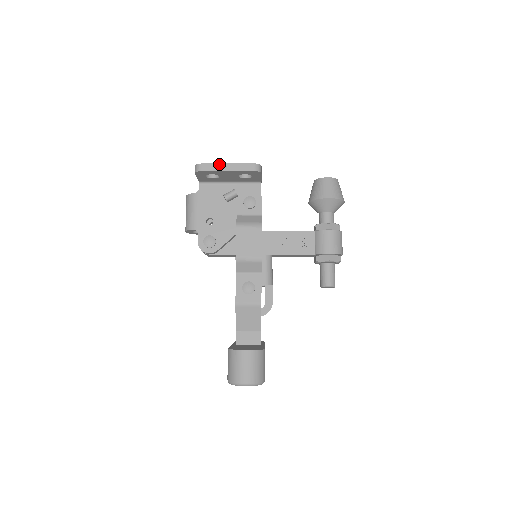
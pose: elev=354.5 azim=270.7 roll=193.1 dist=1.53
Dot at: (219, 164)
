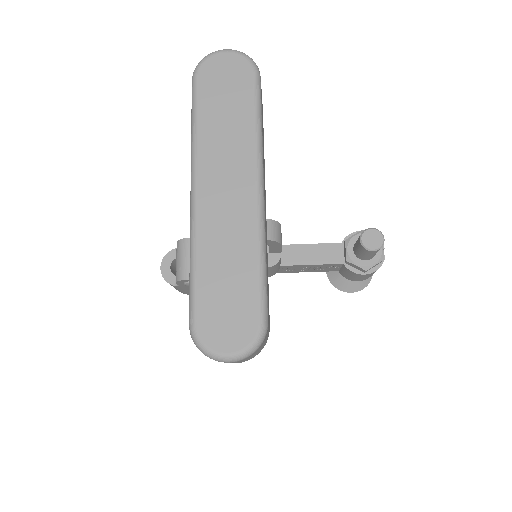
Dot at: occluded
